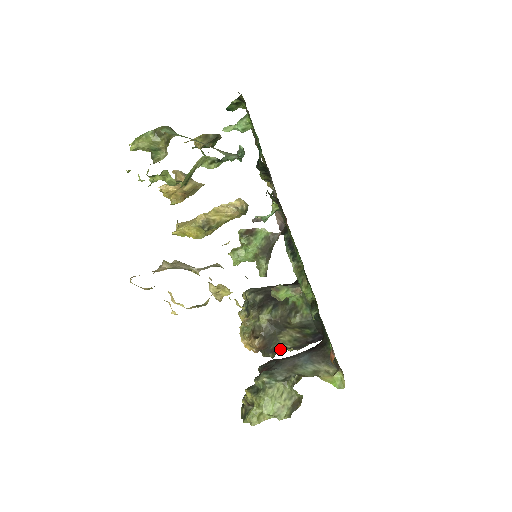
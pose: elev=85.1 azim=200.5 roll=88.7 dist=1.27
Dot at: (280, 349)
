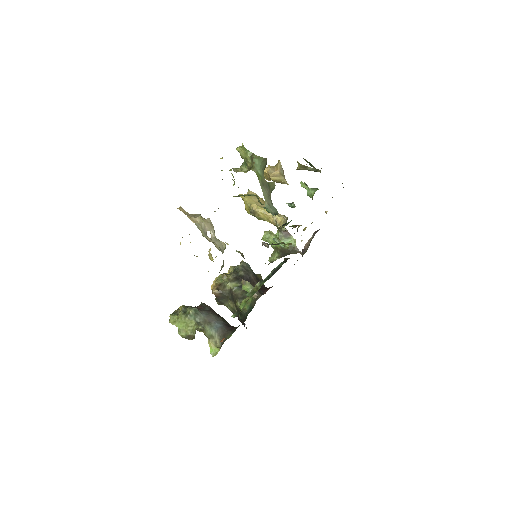
Dot at: (225, 305)
